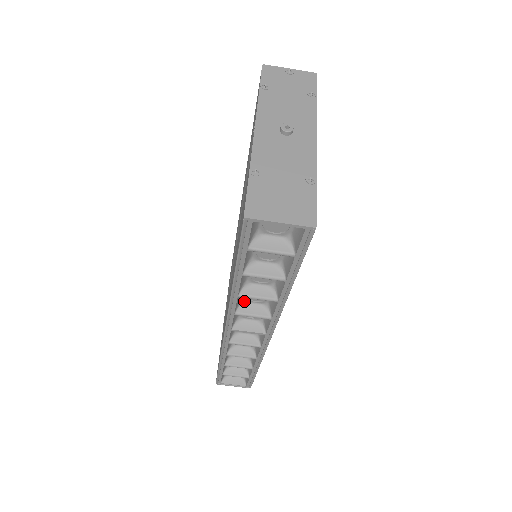
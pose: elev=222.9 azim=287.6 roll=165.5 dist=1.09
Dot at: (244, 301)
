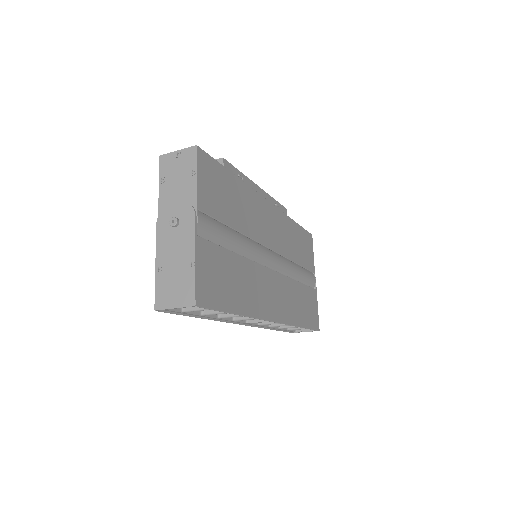
Dot at: occluded
